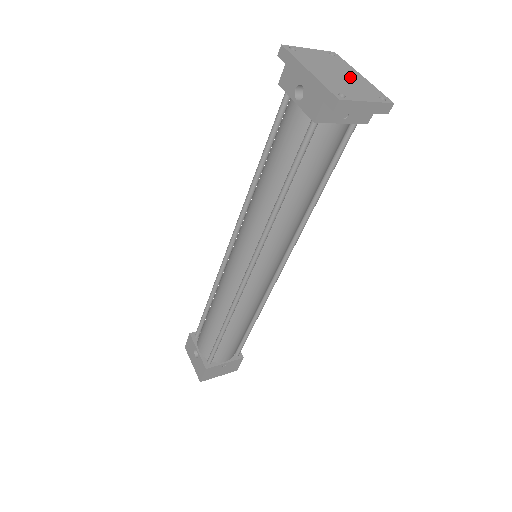
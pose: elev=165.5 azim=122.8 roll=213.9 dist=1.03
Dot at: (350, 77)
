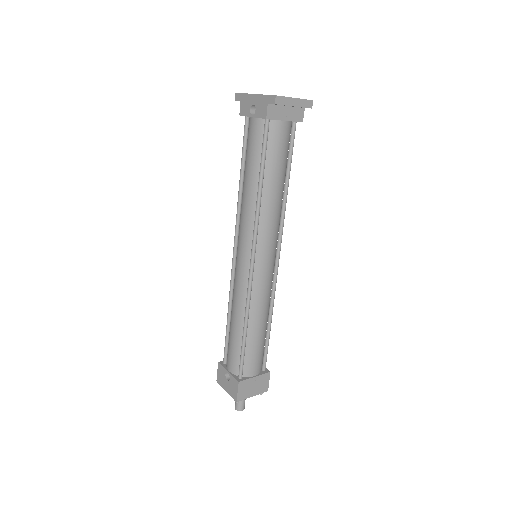
Dot at: occluded
